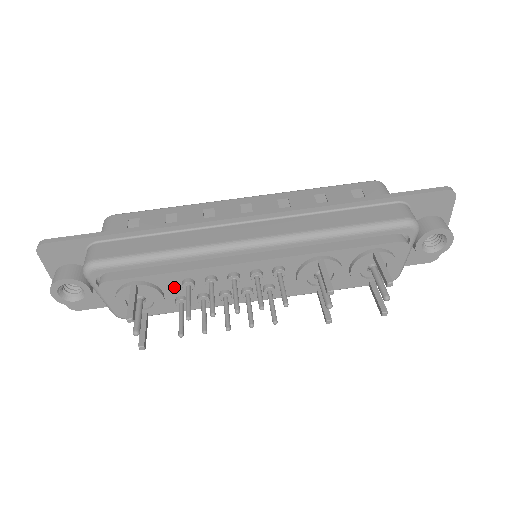
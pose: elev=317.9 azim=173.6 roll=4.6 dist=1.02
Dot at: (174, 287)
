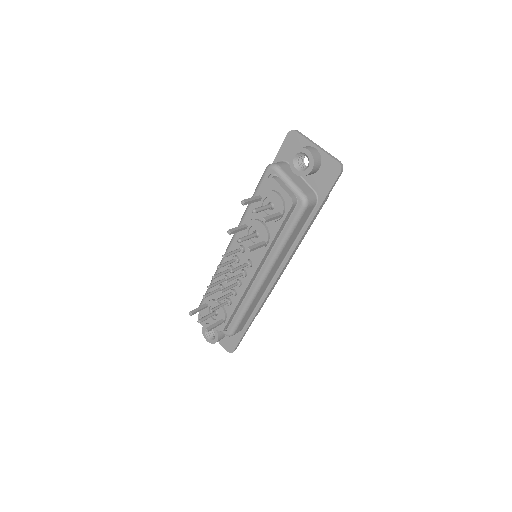
Dot at: (220, 295)
